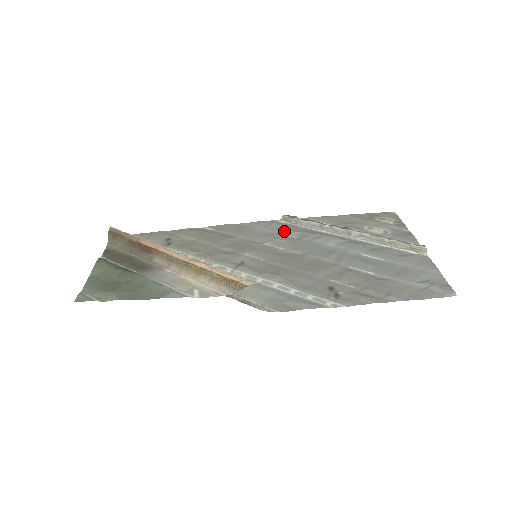
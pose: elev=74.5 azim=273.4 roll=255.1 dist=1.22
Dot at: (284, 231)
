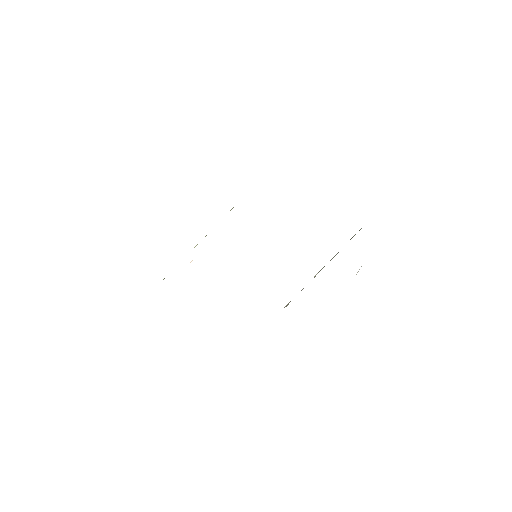
Dot at: occluded
